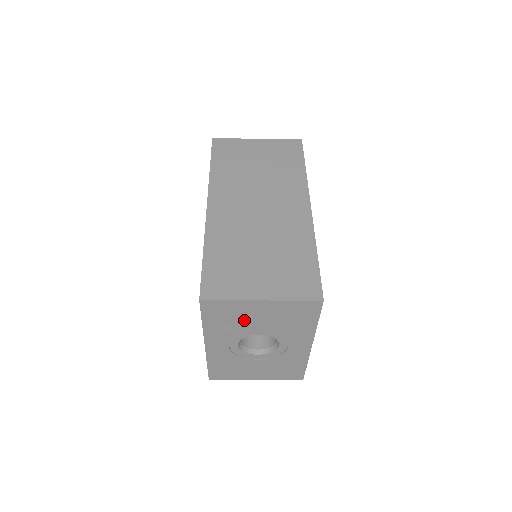
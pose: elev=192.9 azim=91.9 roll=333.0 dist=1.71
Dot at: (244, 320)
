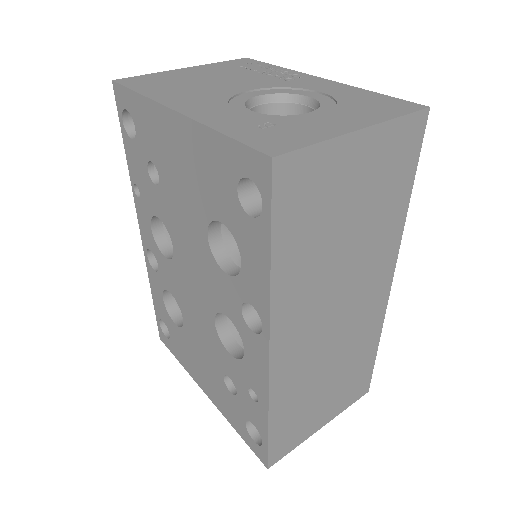
Dot at: occluded
